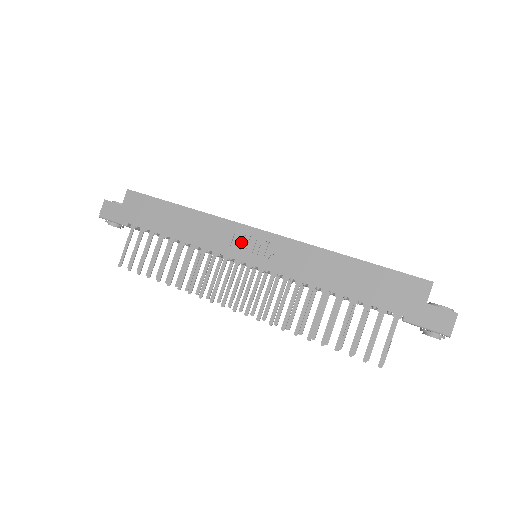
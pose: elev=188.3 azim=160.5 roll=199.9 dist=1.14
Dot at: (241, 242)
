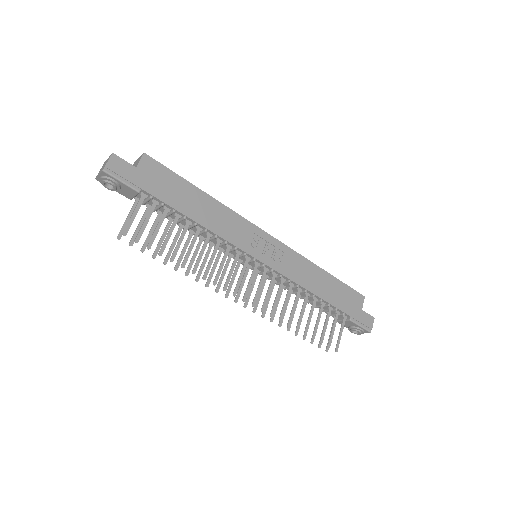
Dot at: (256, 242)
